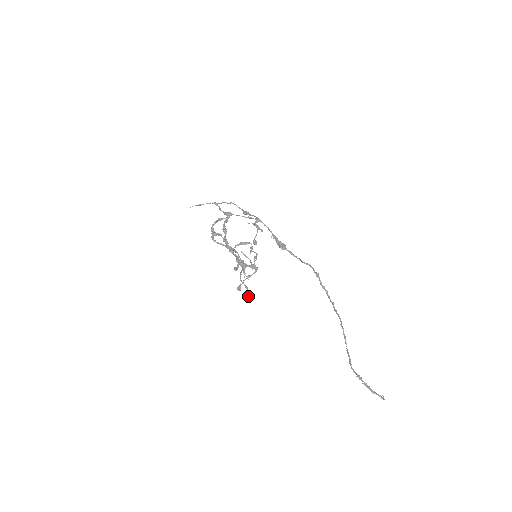
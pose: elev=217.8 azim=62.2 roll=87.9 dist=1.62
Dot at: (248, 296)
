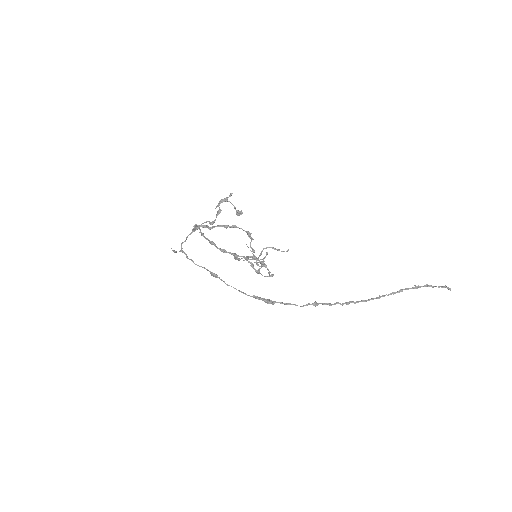
Dot at: occluded
